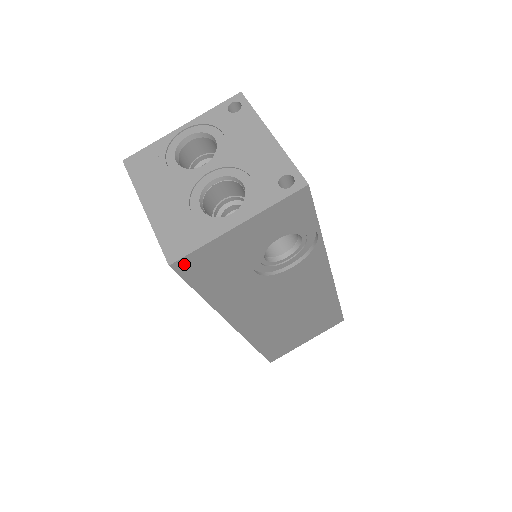
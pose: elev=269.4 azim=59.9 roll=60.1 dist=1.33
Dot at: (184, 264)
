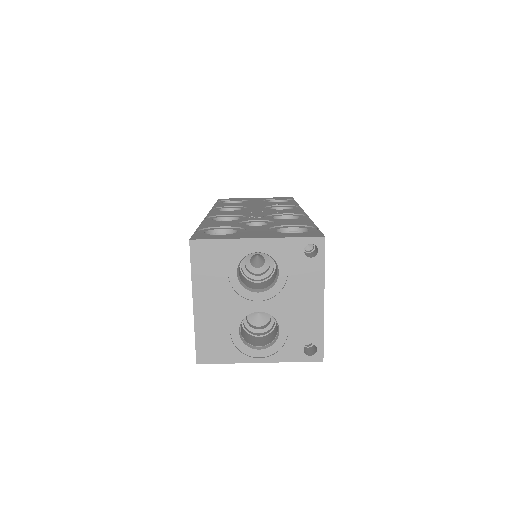
Dot at: occluded
